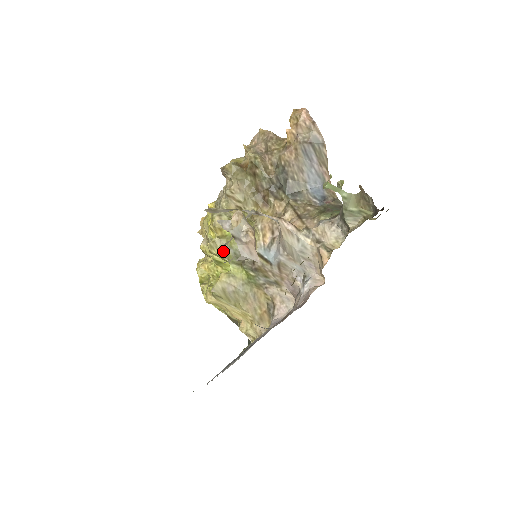
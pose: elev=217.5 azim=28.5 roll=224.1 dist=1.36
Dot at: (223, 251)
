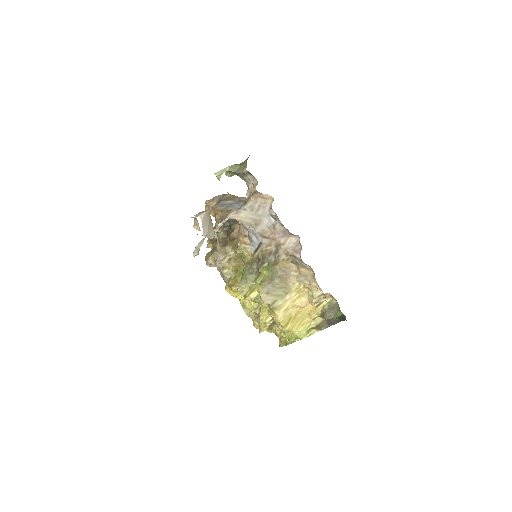
Dot at: (246, 283)
